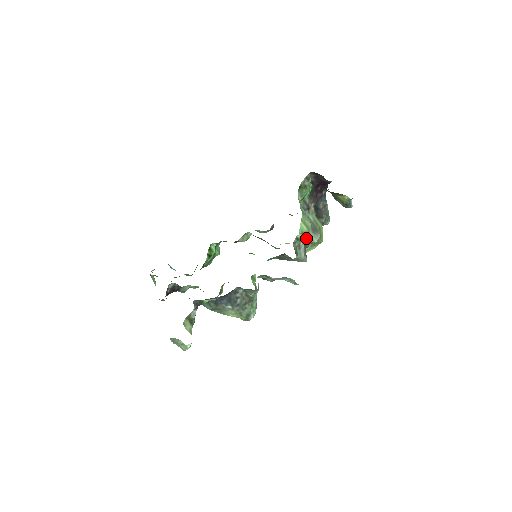
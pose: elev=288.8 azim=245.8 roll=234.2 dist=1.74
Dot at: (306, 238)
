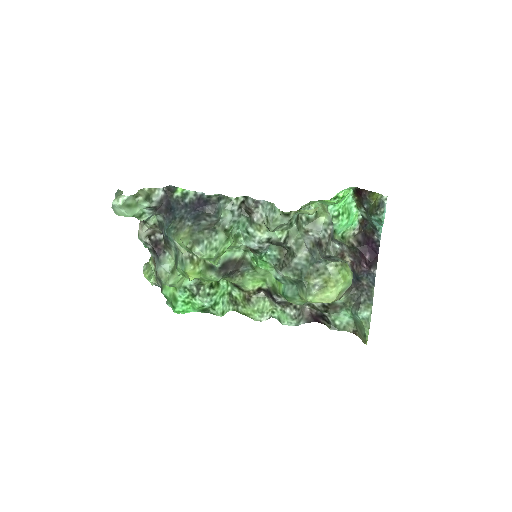
Dot at: (323, 258)
